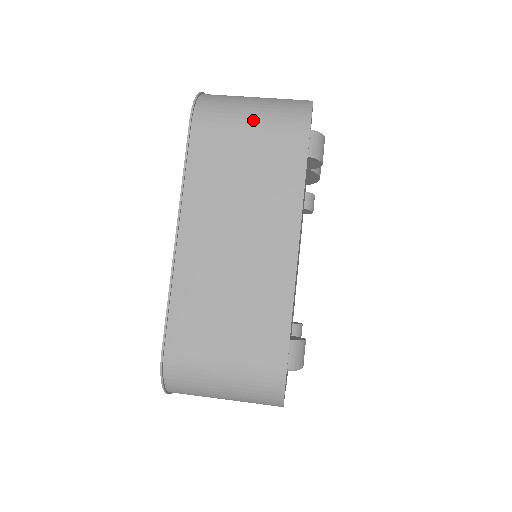
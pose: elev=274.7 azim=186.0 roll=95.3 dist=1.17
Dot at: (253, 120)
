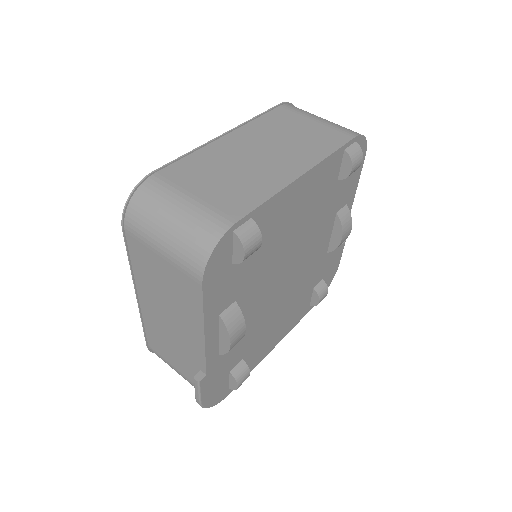
Dot at: (321, 120)
